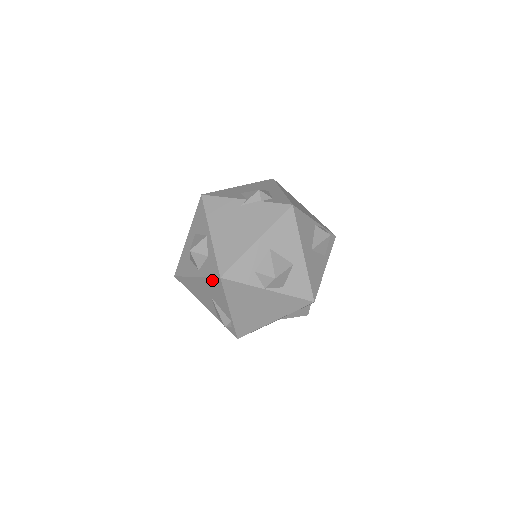
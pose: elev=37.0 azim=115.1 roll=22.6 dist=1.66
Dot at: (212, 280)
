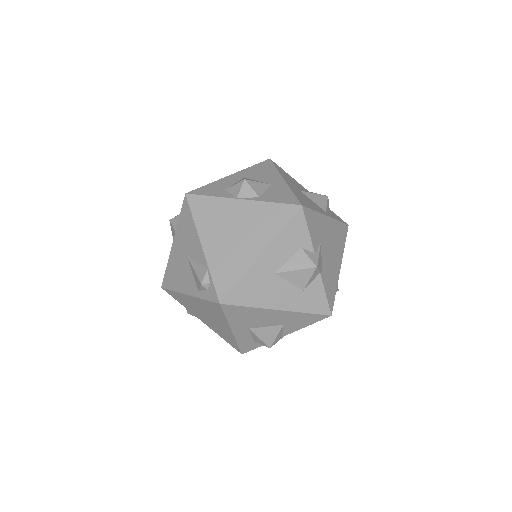
Dot at: (182, 215)
